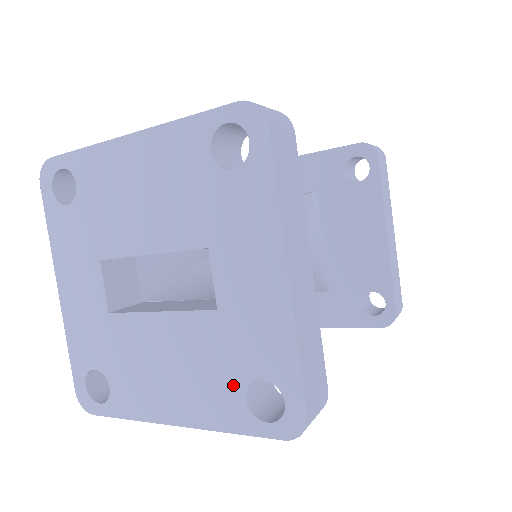
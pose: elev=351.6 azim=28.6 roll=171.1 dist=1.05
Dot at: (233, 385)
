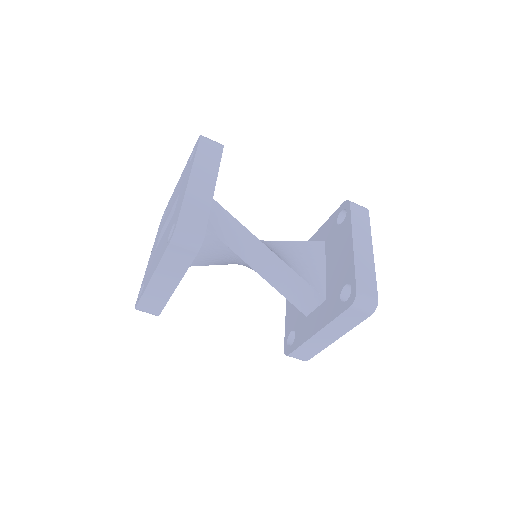
Dot at: (167, 237)
